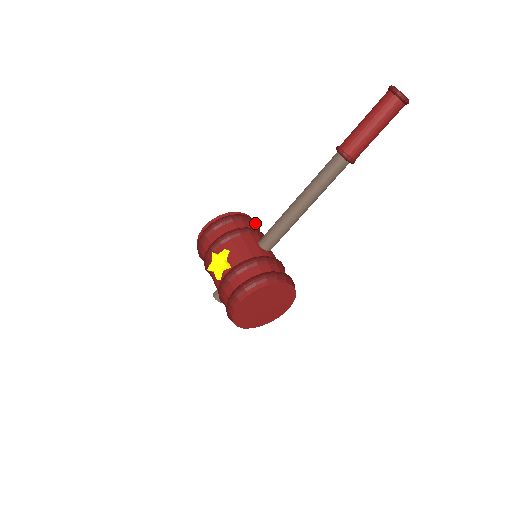
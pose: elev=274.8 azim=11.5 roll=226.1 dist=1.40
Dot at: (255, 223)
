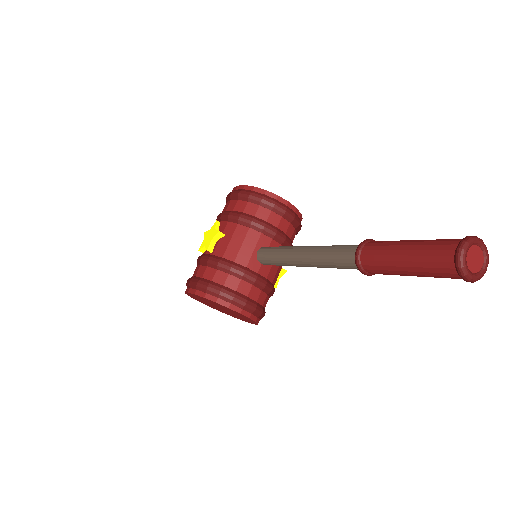
Dot at: (291, 220)
